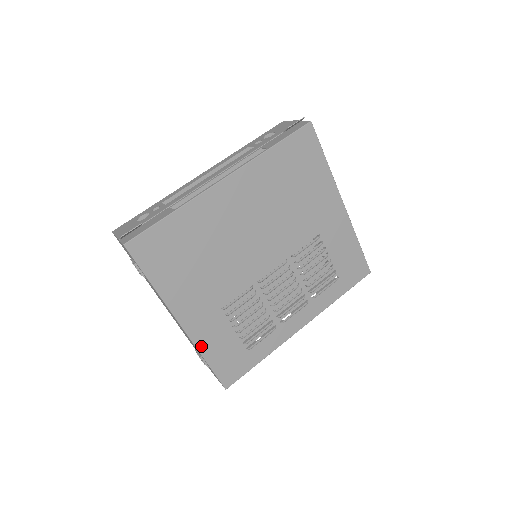
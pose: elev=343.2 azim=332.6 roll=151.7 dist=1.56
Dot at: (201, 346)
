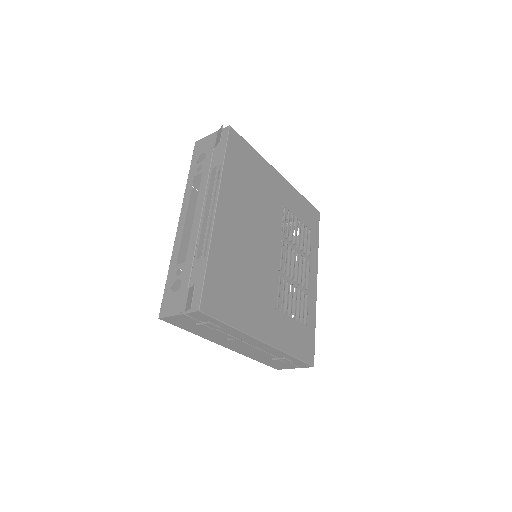
Dot at: (284, 348)
